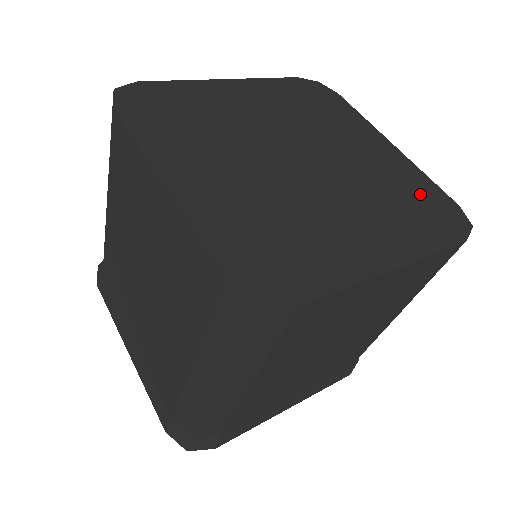
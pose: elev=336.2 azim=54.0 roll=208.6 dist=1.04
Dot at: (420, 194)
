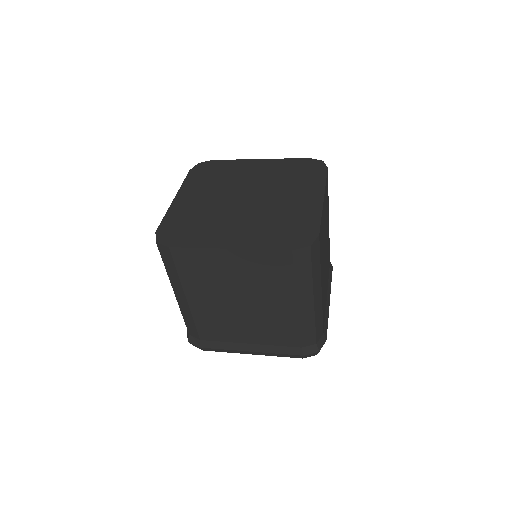
Dot at: (299, 224)
